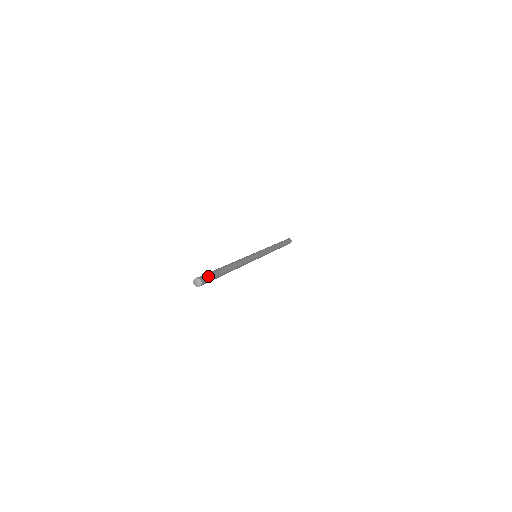
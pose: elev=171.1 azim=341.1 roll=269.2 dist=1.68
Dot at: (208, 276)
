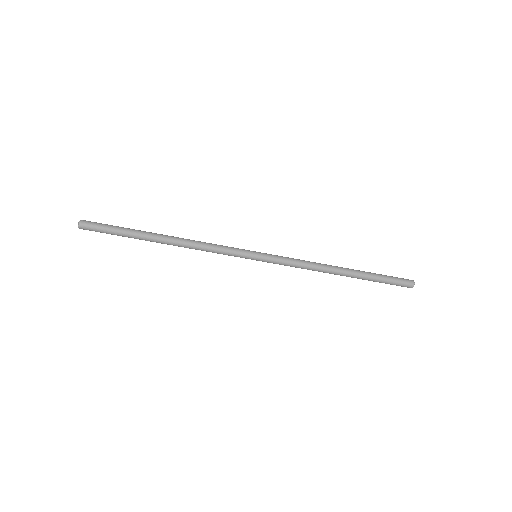
Dot at: (99, 223)
